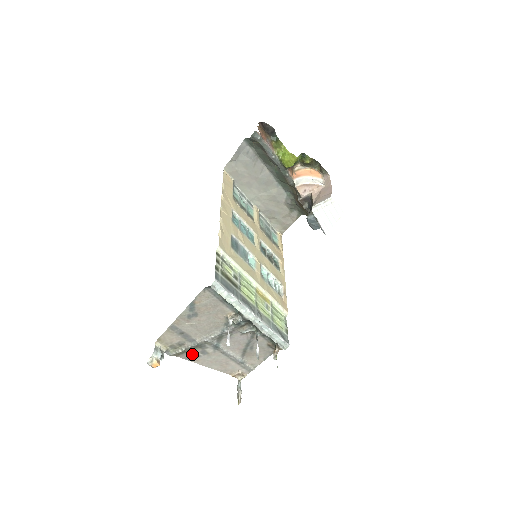
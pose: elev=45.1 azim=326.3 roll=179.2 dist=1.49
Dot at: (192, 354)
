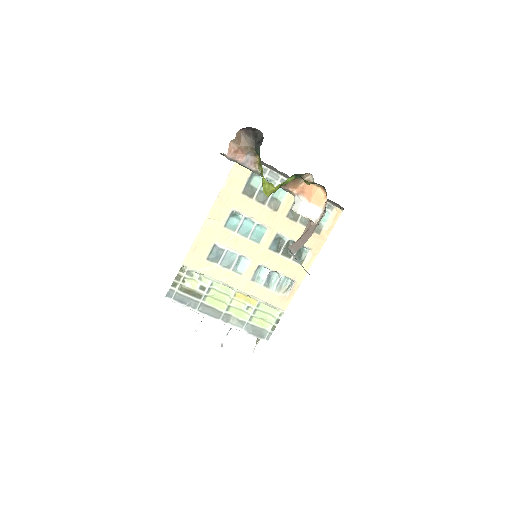
Dot at: occluded
